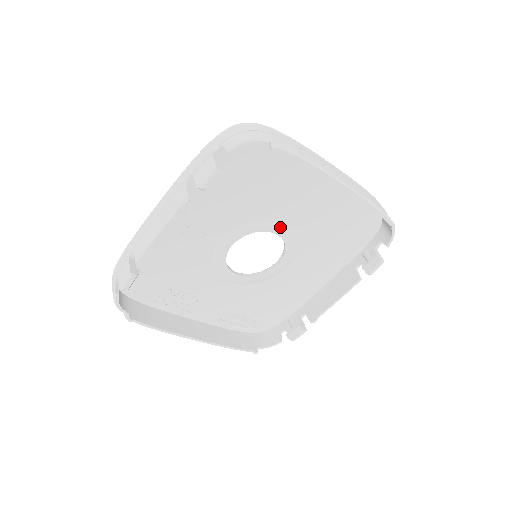
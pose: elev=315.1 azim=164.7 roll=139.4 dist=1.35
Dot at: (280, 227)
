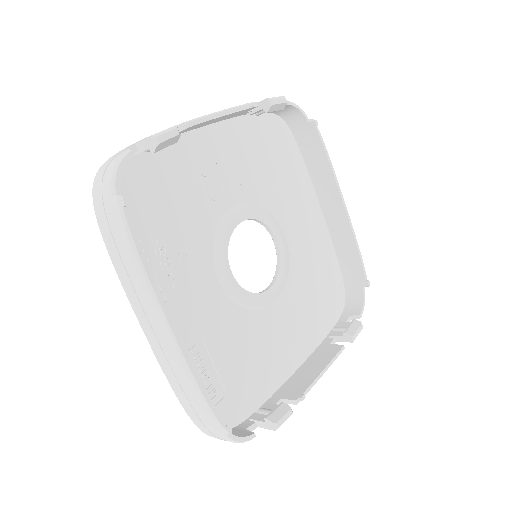
Dot at: (281, 236)
